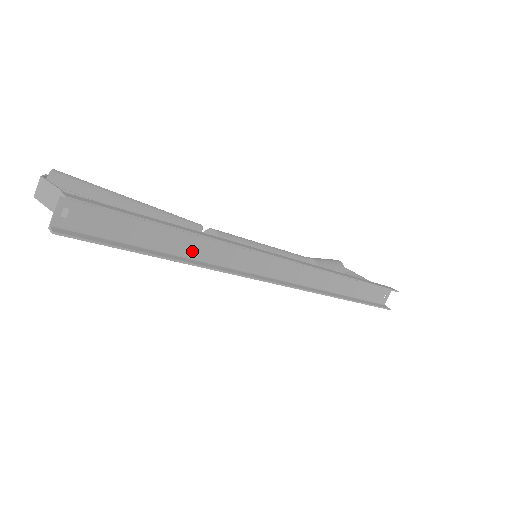
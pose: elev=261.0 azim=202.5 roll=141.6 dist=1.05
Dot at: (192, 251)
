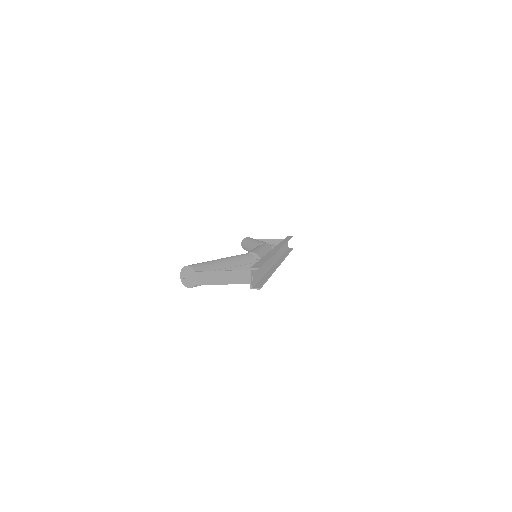
Dot at: (266, 267)
